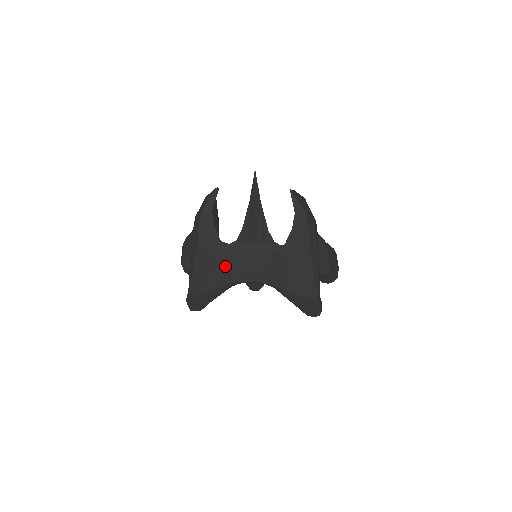
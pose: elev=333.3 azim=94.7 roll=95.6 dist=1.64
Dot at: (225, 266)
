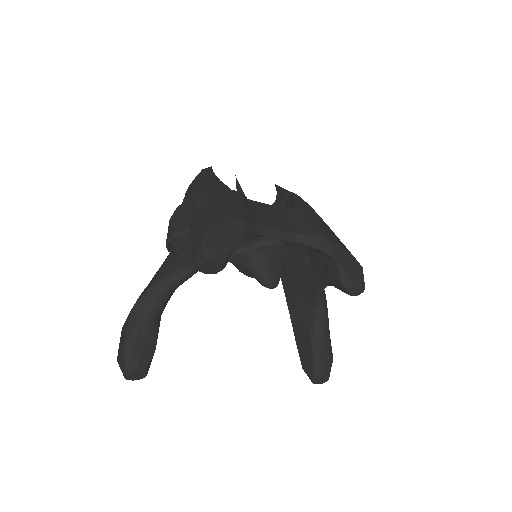
Dot at: (246, 204)
